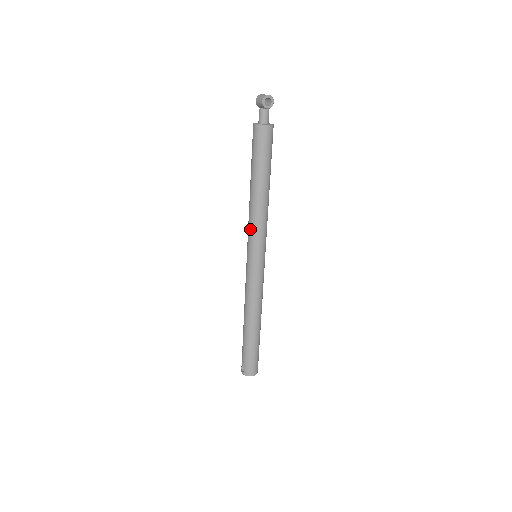
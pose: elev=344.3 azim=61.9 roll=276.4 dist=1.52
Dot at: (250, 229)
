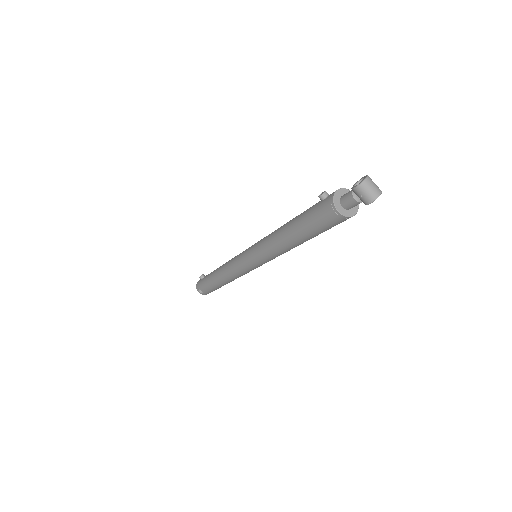
Dot at: (267, 256)
